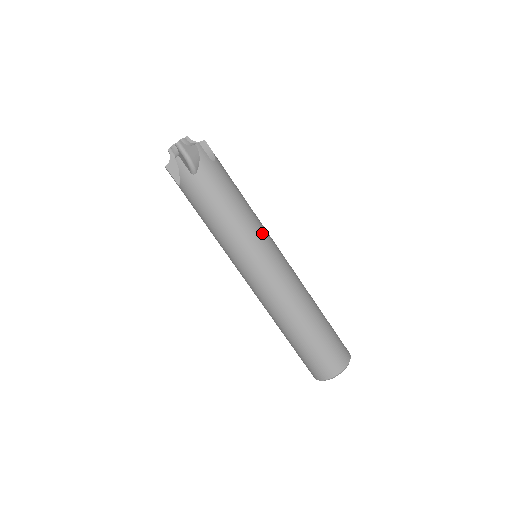
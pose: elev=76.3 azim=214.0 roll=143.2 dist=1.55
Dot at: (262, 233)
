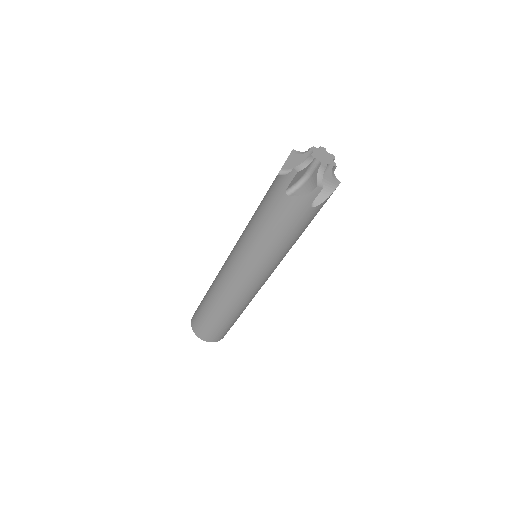
Dot at: (269, 265)
